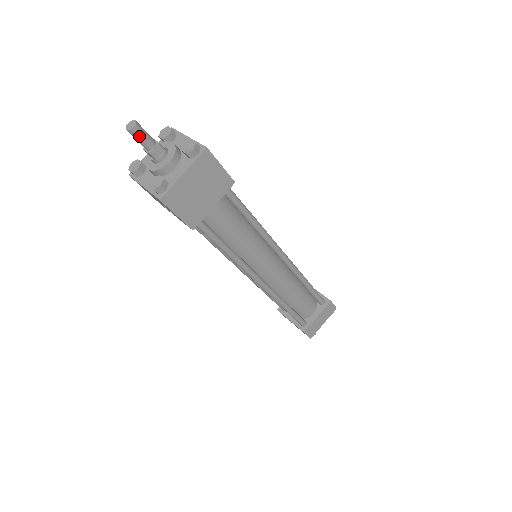
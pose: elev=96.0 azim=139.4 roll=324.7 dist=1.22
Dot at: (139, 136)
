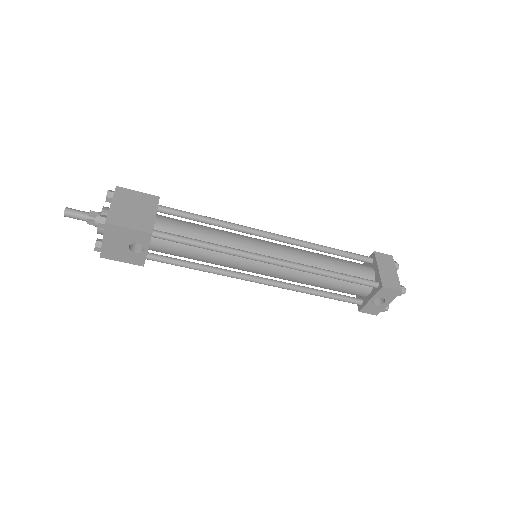
Dot at: (73, 212)
